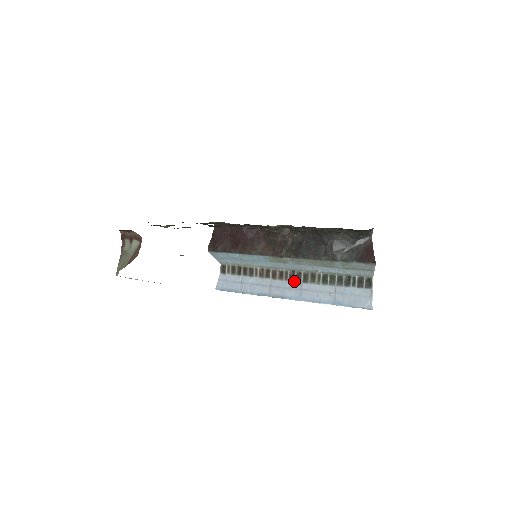
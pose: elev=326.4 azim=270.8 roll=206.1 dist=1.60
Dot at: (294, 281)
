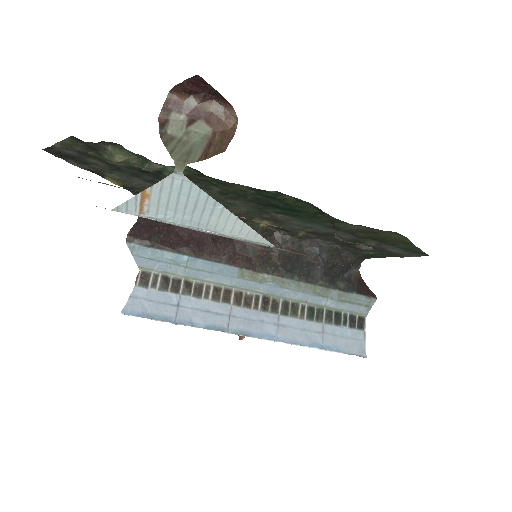
Dot at: (268, 311)
